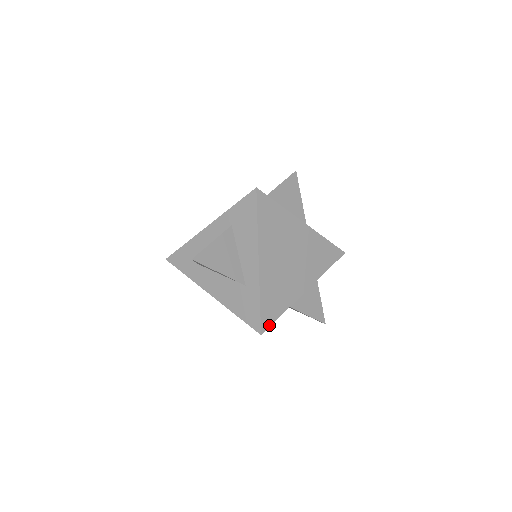
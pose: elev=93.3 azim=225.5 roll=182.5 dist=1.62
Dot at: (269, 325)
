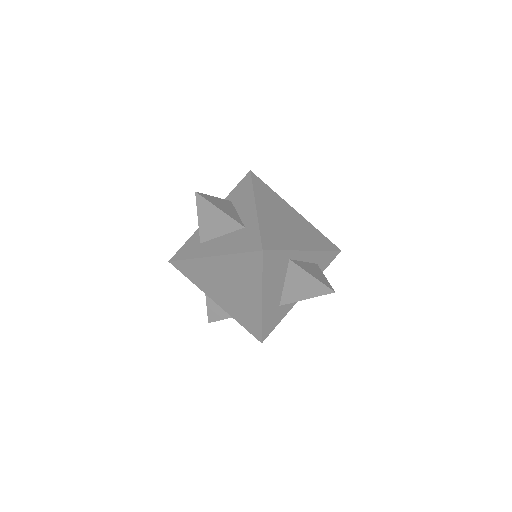
Dot at: (270, 249)
